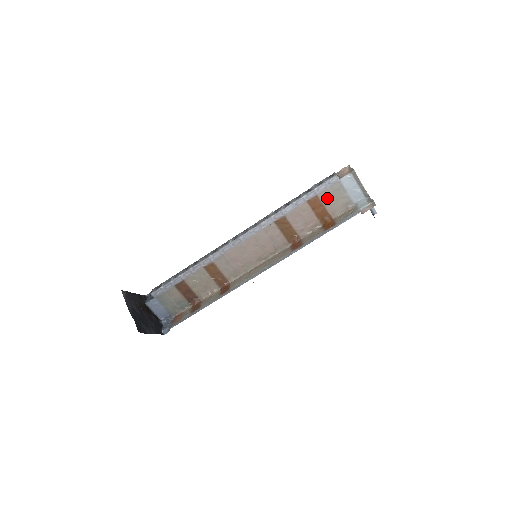
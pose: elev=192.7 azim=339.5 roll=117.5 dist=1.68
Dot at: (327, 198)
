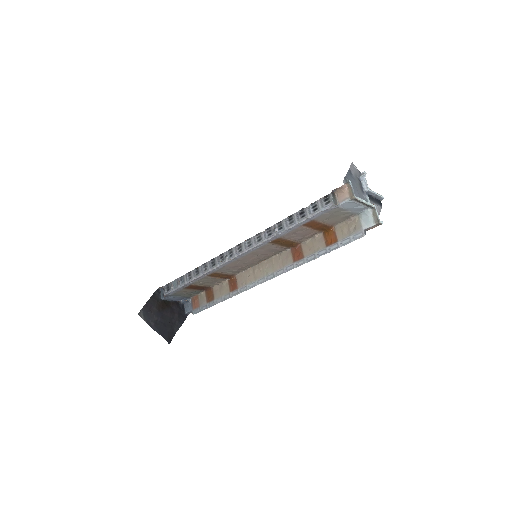
Dot at: (325, 218)
